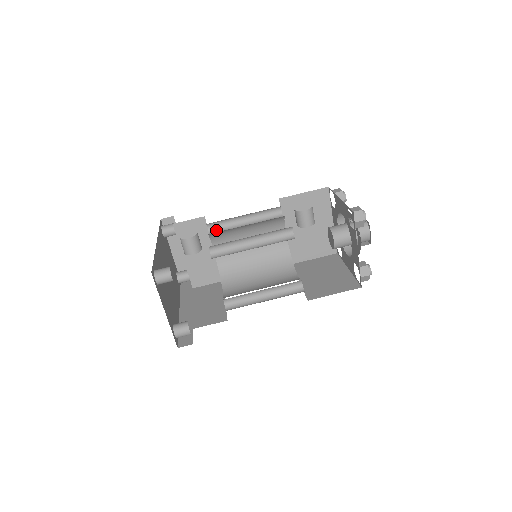
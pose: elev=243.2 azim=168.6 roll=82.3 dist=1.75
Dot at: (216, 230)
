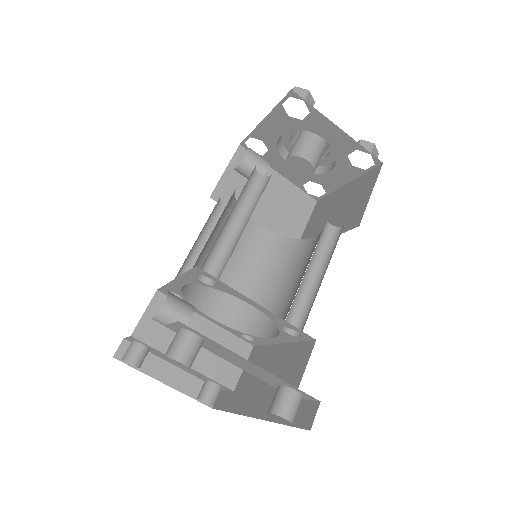
Dot at: occluded
